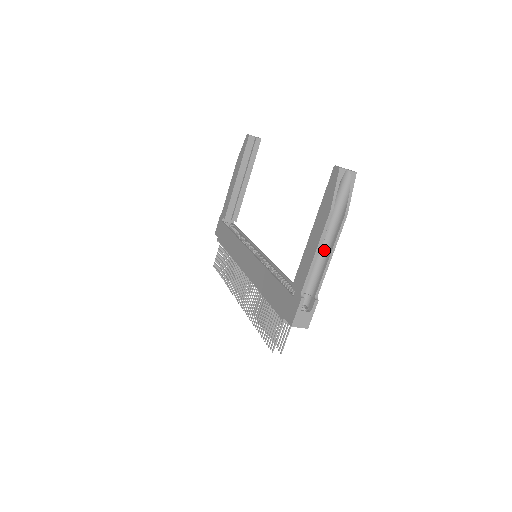
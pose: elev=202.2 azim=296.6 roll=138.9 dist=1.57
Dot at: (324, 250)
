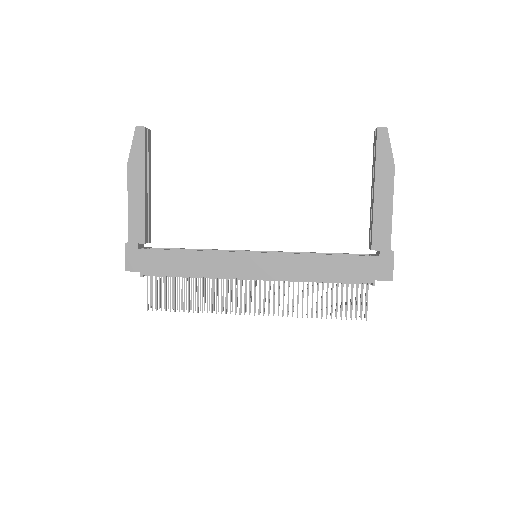
Dot at: occluded
